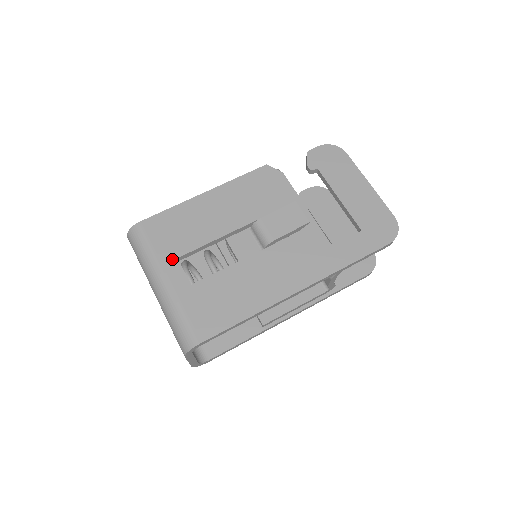
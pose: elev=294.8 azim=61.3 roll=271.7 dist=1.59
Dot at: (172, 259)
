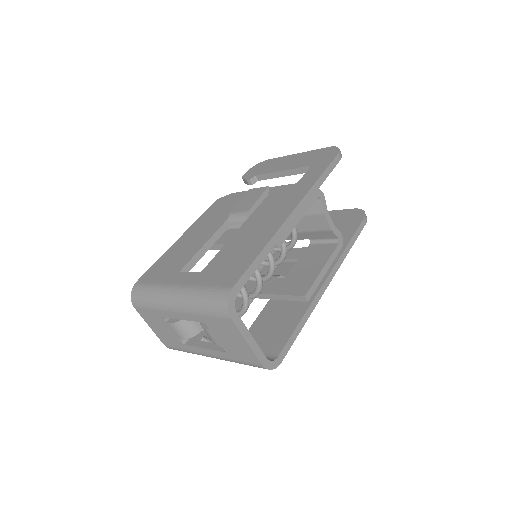
Dot at: (175, 275)
